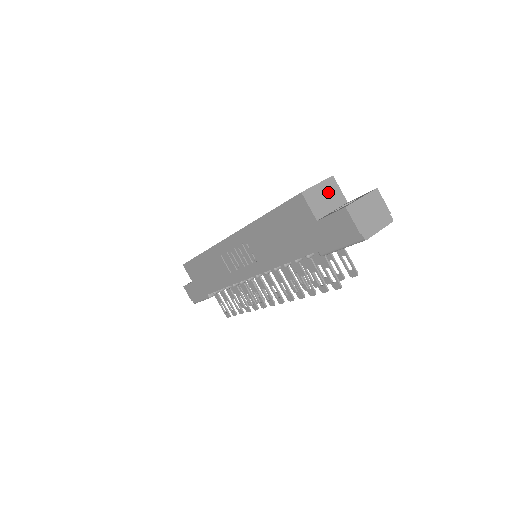
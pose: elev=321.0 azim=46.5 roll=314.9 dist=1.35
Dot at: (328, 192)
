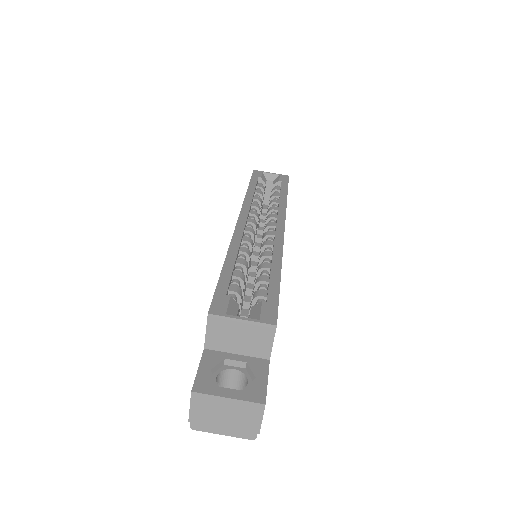
Dot at: (250, 335)
